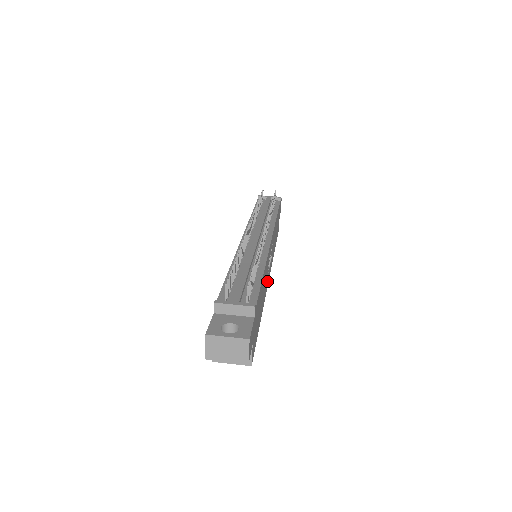
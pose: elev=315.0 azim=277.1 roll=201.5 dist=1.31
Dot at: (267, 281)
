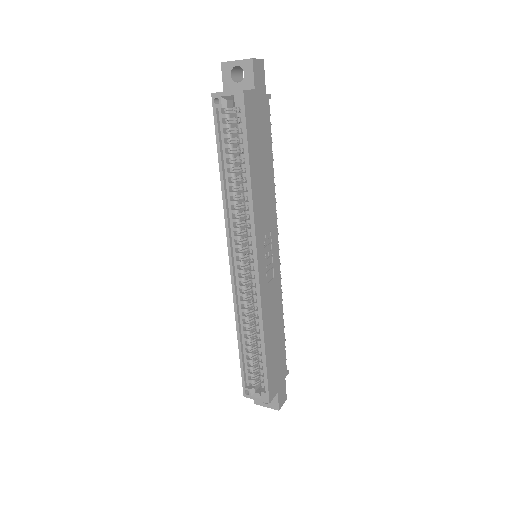
Dot at: (260, 239)
